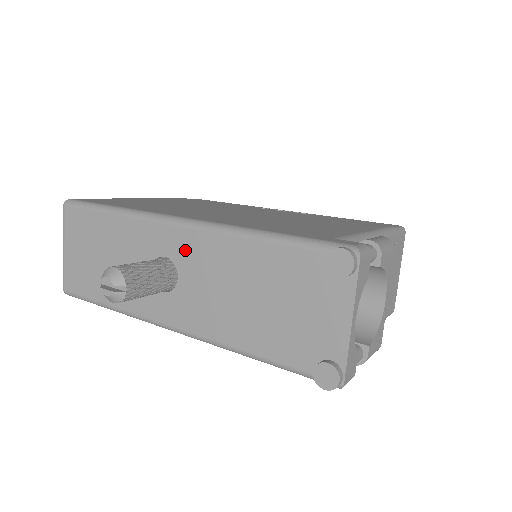
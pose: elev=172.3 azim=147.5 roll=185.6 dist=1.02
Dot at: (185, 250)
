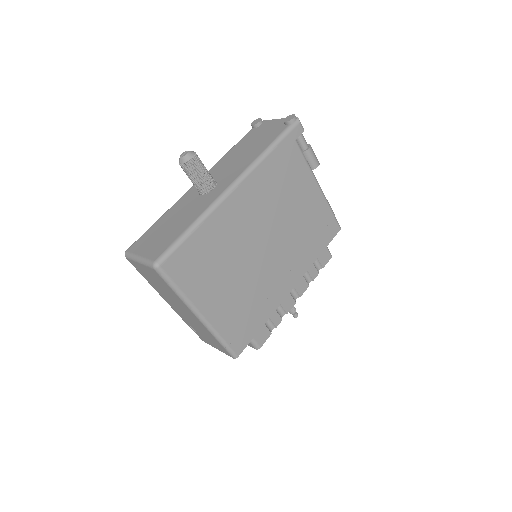
Dot at: occluded
